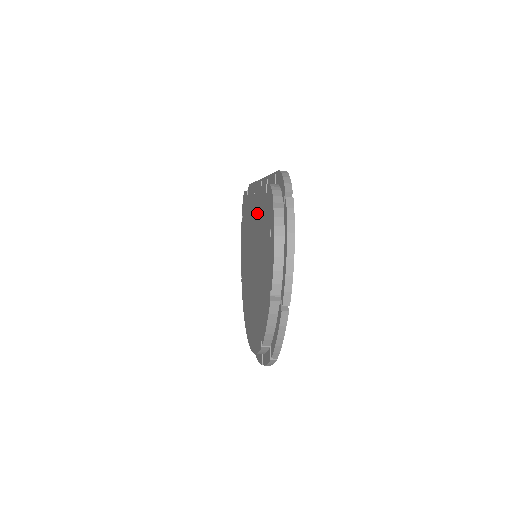
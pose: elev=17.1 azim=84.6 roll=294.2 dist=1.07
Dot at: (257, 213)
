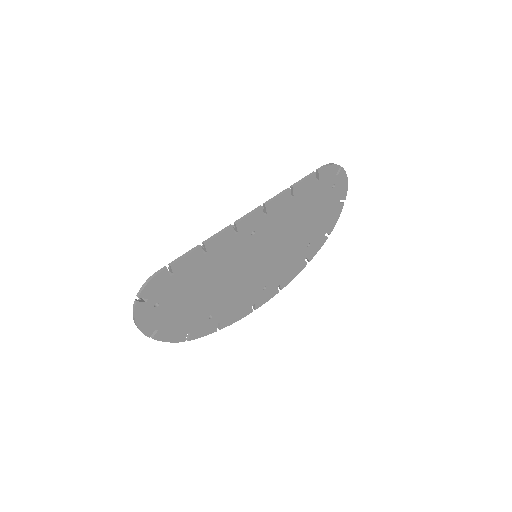
Dot at: occluded
